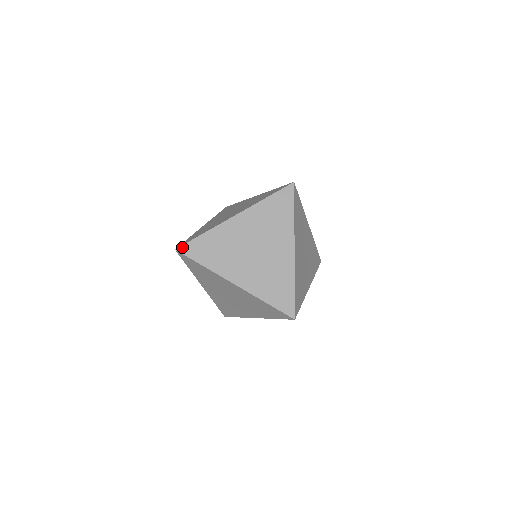
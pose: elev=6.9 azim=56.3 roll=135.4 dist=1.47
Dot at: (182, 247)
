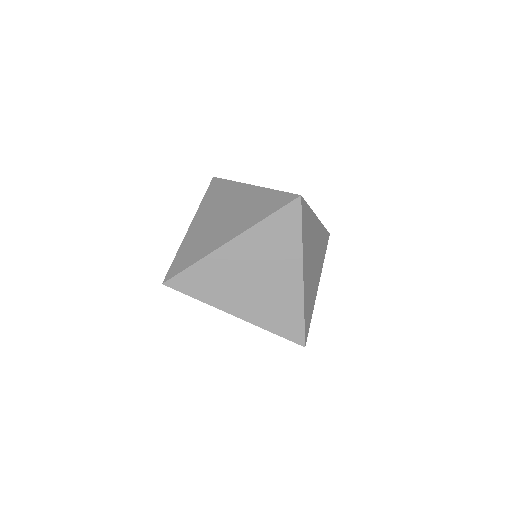
Dot at: (170, 281)
